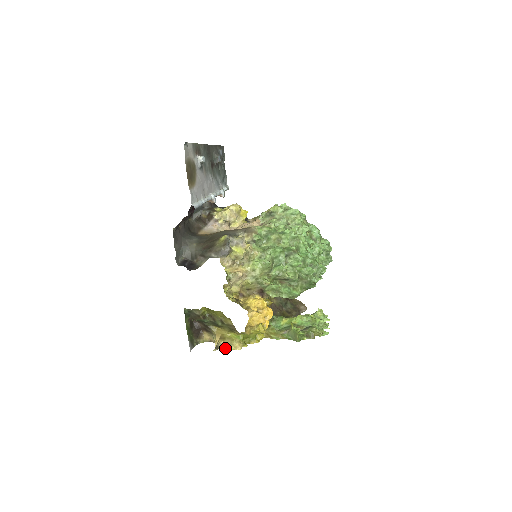
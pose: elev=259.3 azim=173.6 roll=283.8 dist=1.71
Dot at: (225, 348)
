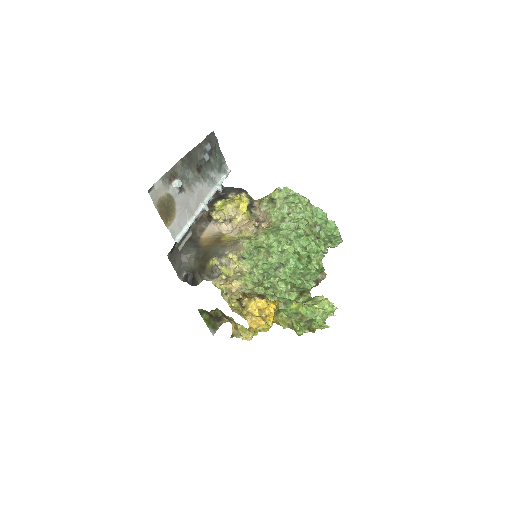
Dot at: (239, 337)
